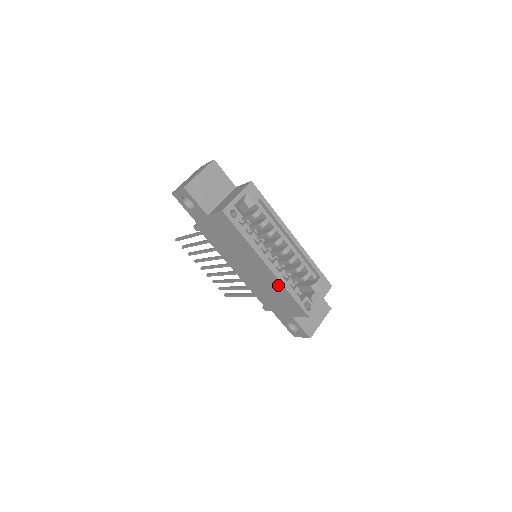
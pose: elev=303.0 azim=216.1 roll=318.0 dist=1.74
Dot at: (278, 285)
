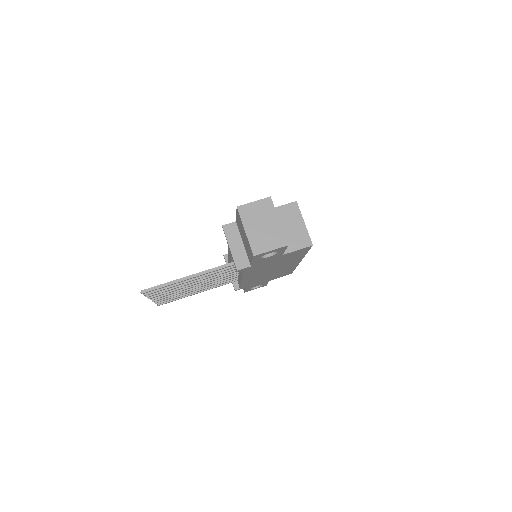
Dot at: (291, 268)
